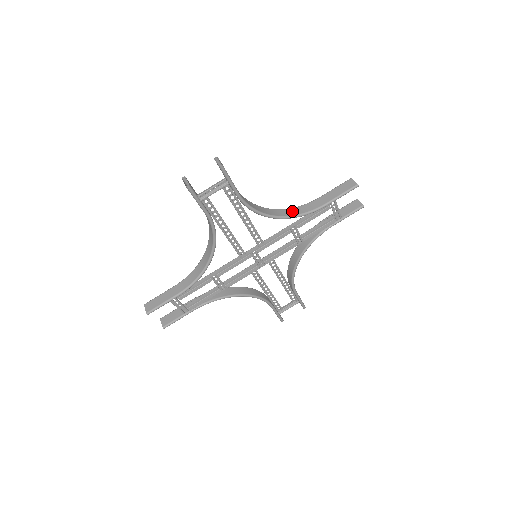
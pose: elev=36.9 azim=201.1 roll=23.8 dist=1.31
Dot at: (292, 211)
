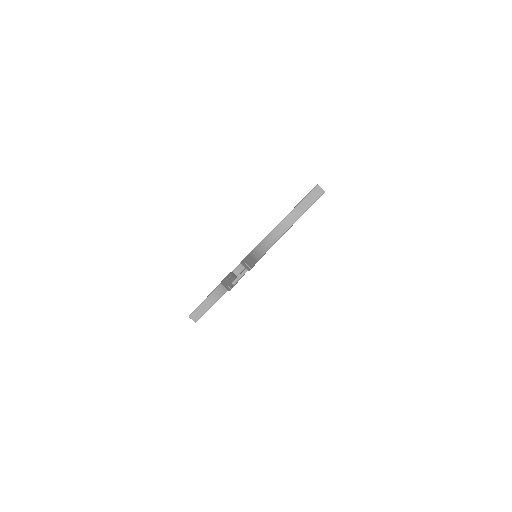
Dot at: (280, 229)
